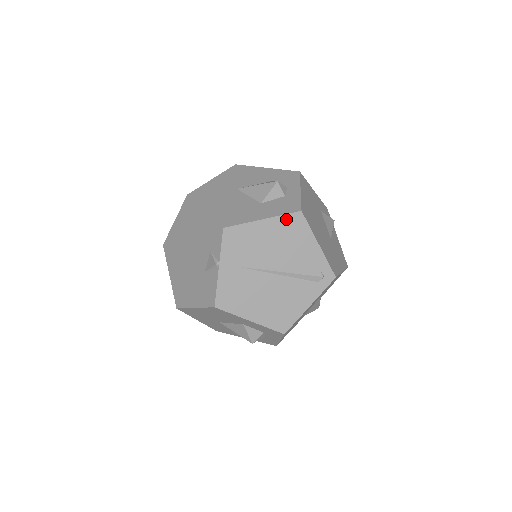
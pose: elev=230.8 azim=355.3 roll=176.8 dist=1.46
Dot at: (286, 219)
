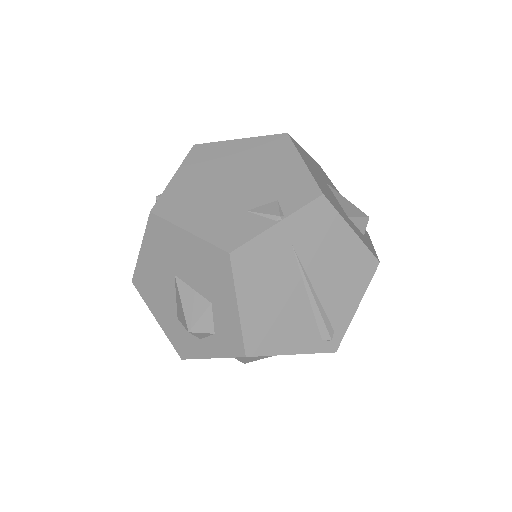
Dot at: (365, 254)
